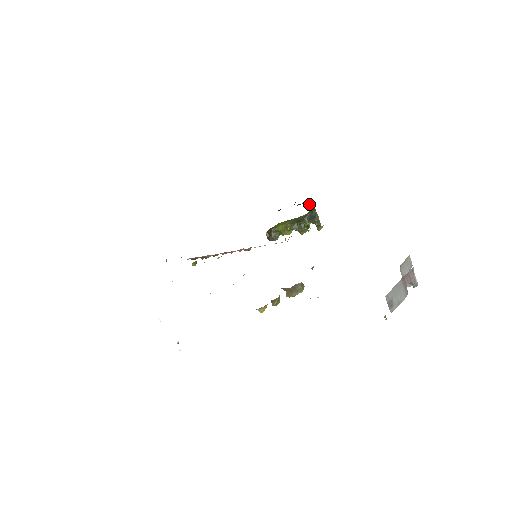
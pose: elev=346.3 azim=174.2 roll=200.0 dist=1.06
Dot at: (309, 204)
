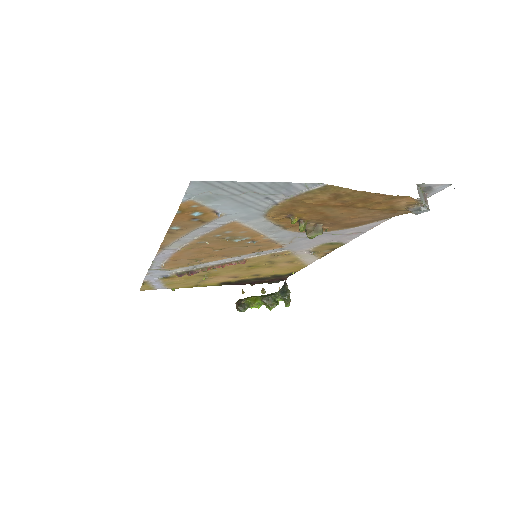
Dot at: (279, 288)
